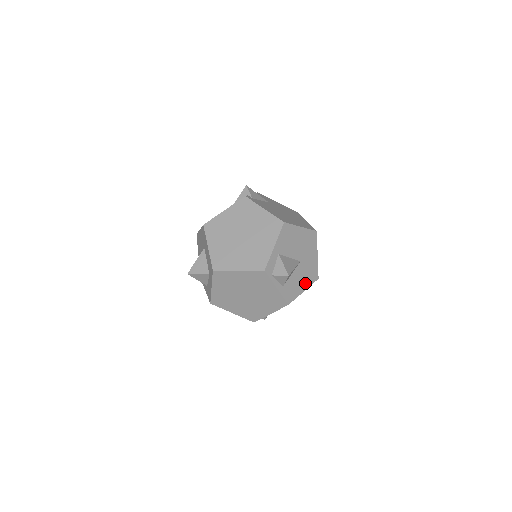
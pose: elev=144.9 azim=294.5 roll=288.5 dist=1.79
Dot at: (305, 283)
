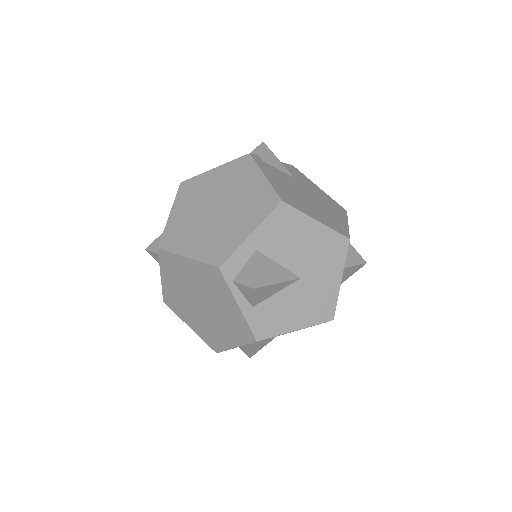
Dot at: (302, 317)
